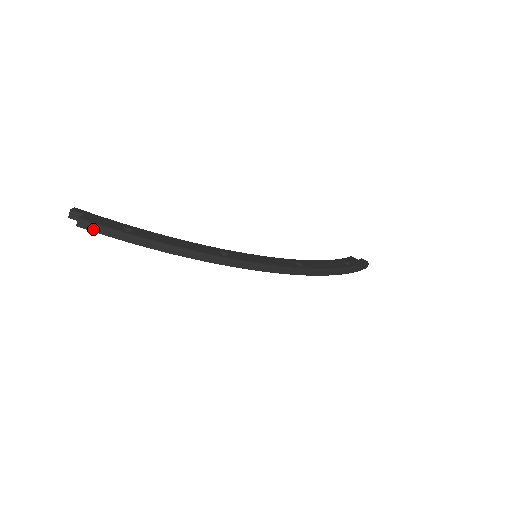
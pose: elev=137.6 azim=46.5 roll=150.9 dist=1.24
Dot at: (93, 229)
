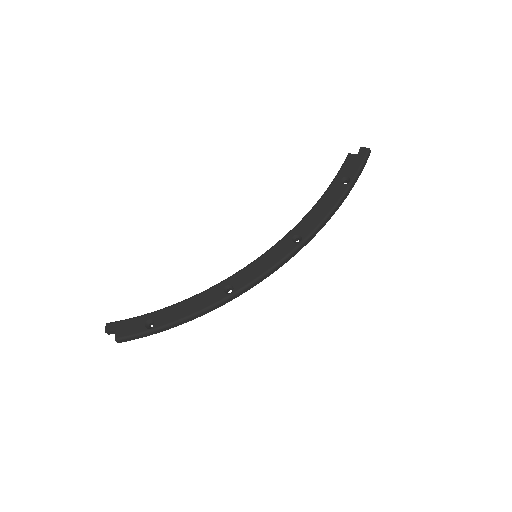
Dot at: (130, 340)
